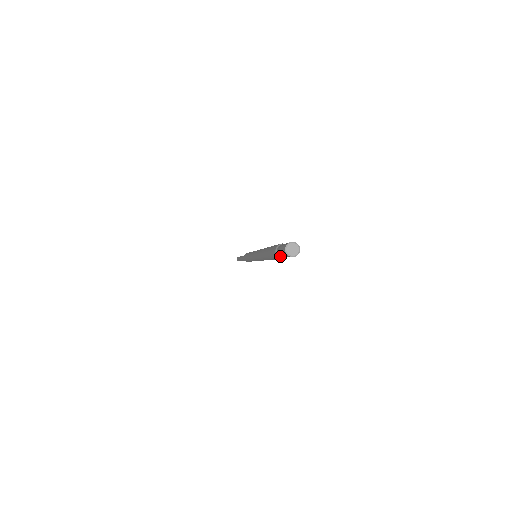
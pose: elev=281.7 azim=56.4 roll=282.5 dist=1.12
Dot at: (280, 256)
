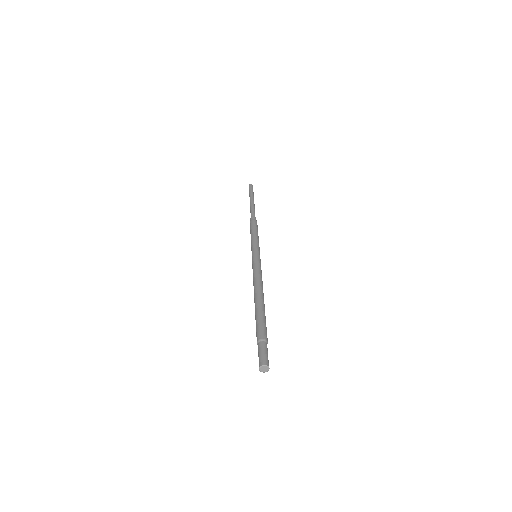
Dot at: occluded
